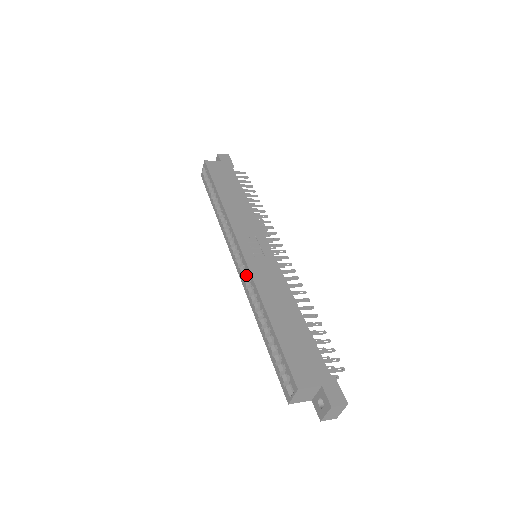
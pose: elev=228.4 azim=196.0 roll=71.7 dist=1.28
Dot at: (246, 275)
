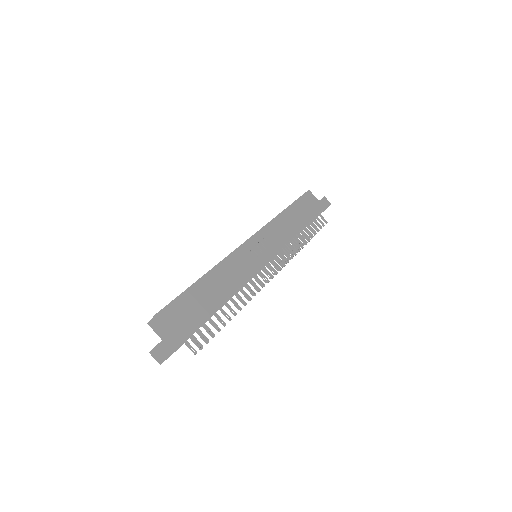
Dot at: occluded
